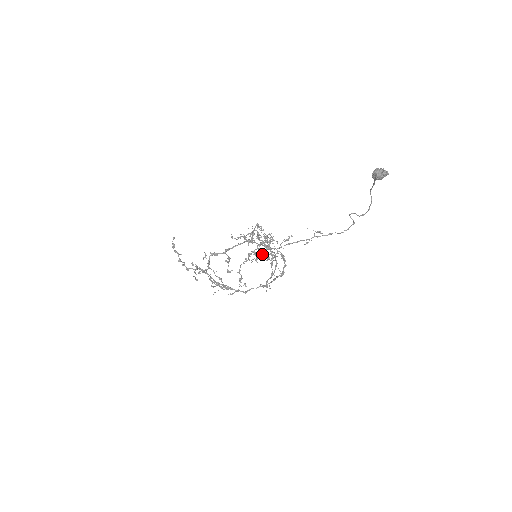
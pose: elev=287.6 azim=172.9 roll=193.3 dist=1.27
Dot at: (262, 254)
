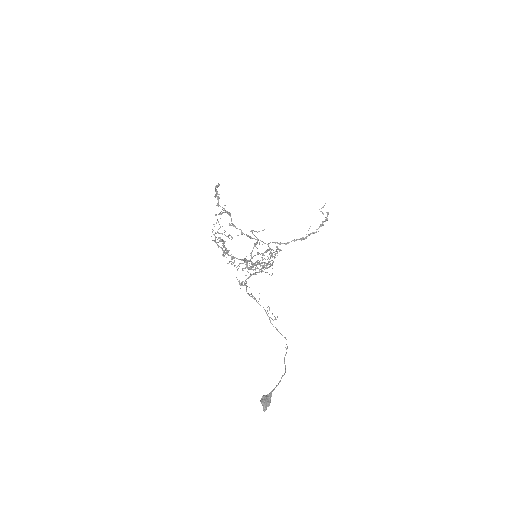
Dot at: occluded
